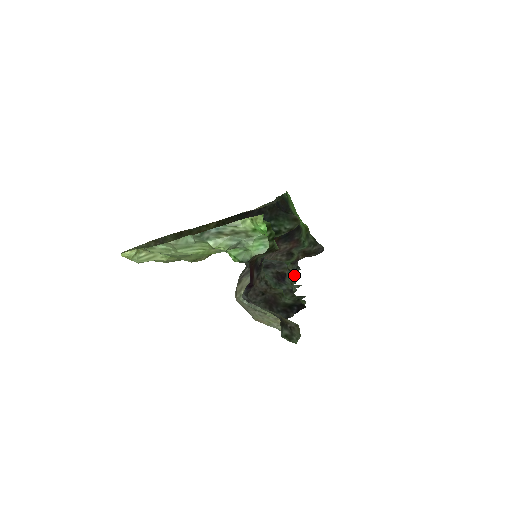
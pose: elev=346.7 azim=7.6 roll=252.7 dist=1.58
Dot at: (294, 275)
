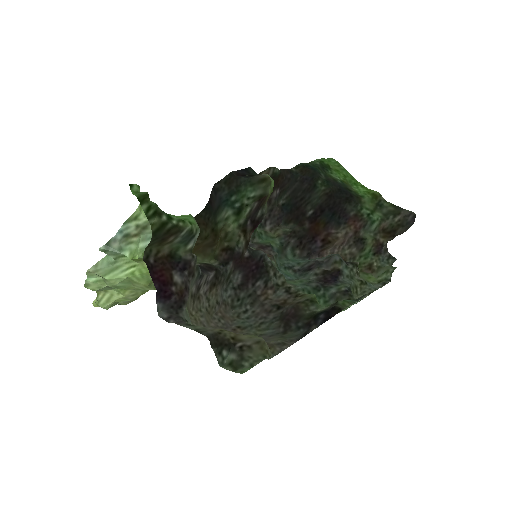
Dot at: (383, 270)
